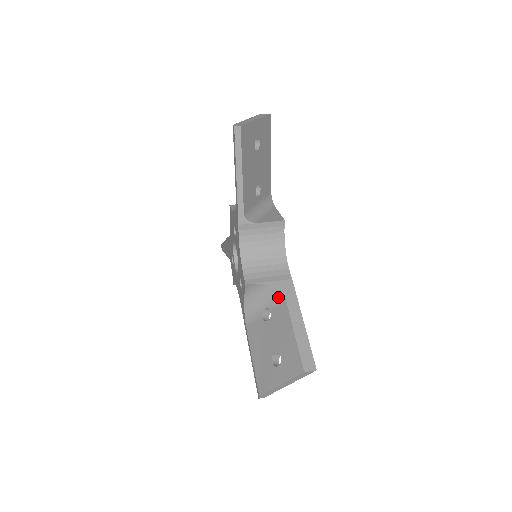
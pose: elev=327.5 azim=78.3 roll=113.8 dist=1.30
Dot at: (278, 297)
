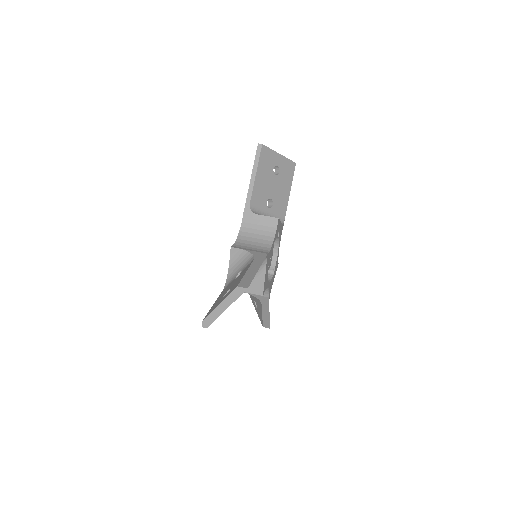
Dot at: (250, 260)
